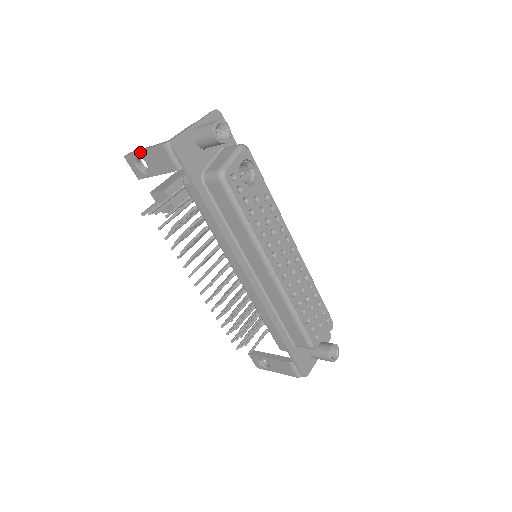
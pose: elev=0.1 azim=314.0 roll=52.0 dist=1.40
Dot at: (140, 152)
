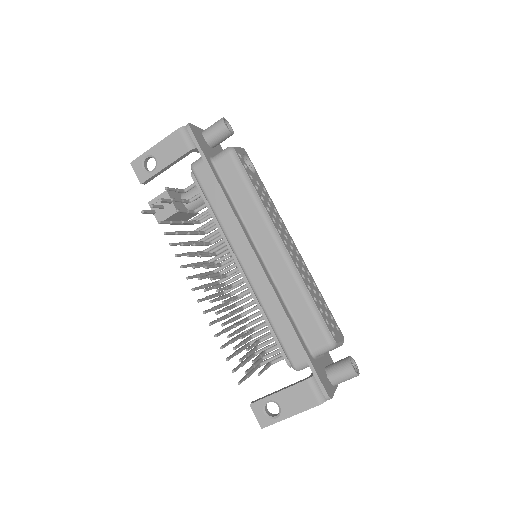
Dot at: (151, 148)
